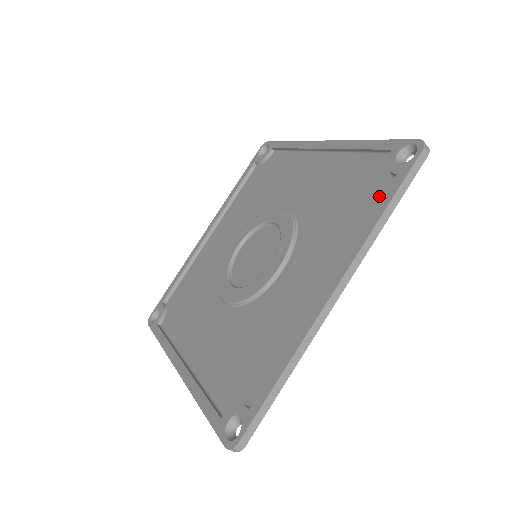
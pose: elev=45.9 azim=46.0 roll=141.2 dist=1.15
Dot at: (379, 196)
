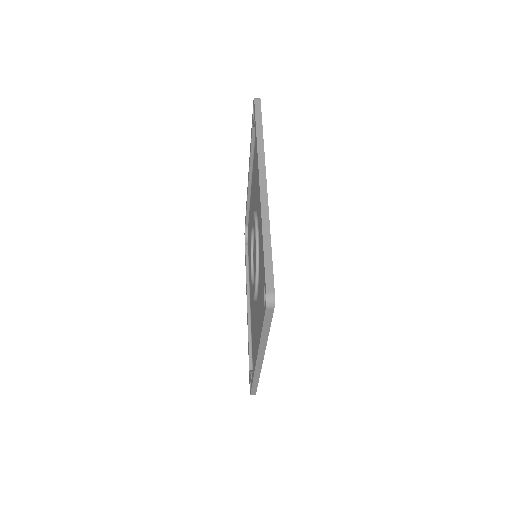
Dot at: occluded
